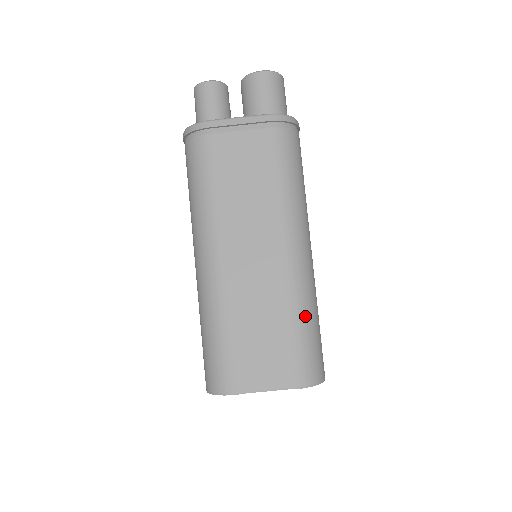
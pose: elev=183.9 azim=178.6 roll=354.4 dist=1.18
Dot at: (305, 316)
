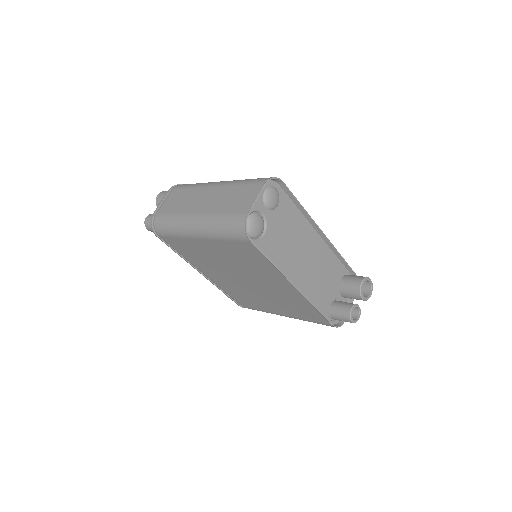
Dot at: (242, 180)
